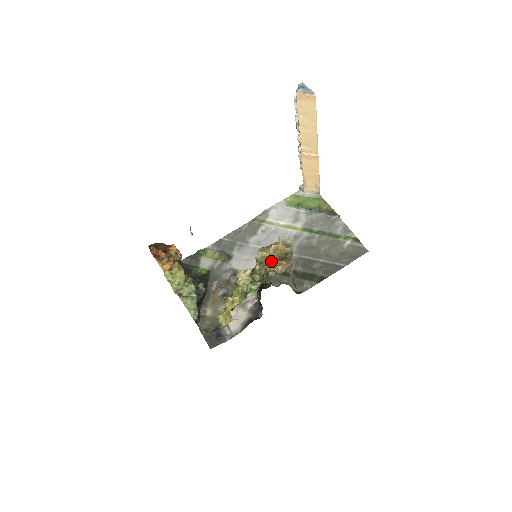
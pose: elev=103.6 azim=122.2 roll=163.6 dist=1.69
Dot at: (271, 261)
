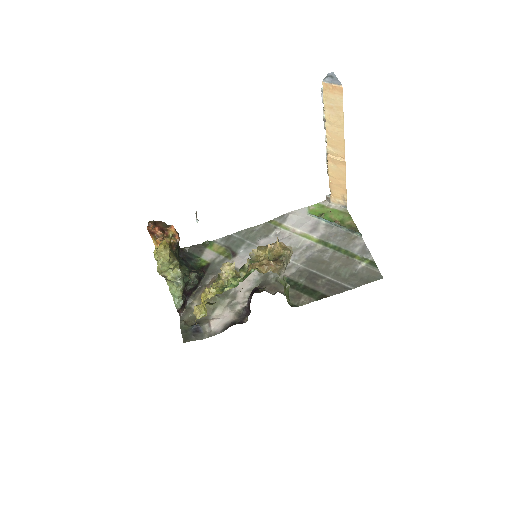
Dot at: (260, 259)
